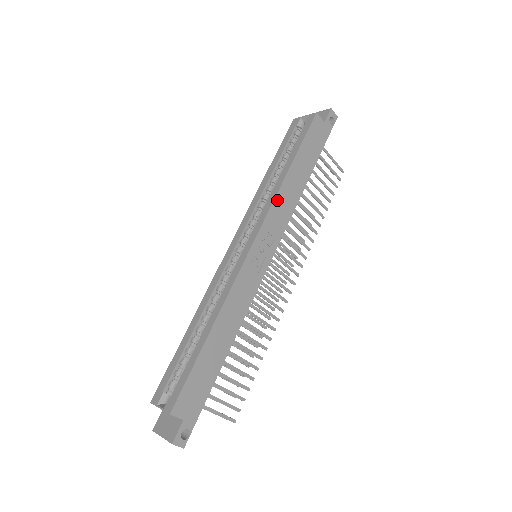
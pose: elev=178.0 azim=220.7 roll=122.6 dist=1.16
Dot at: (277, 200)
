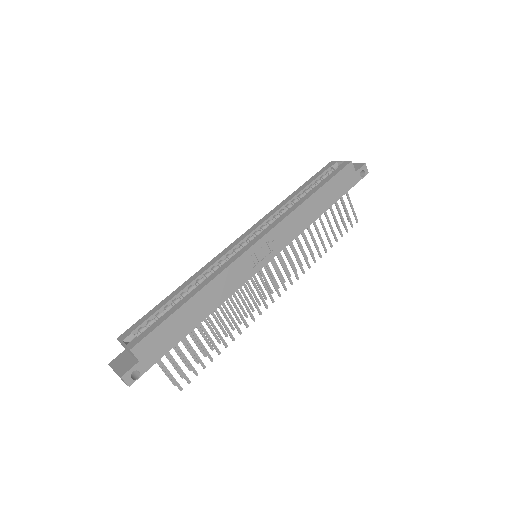
Dot at: (292, 216)
